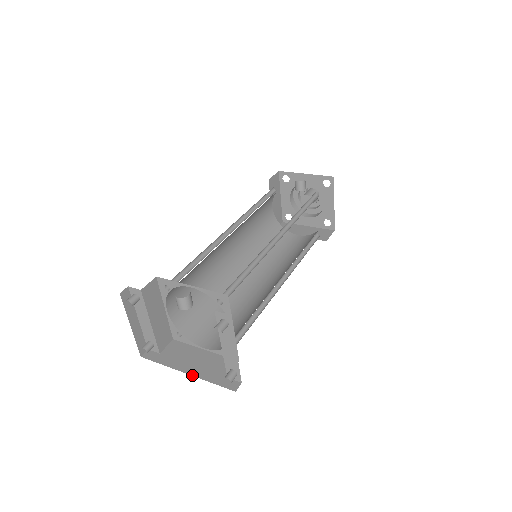
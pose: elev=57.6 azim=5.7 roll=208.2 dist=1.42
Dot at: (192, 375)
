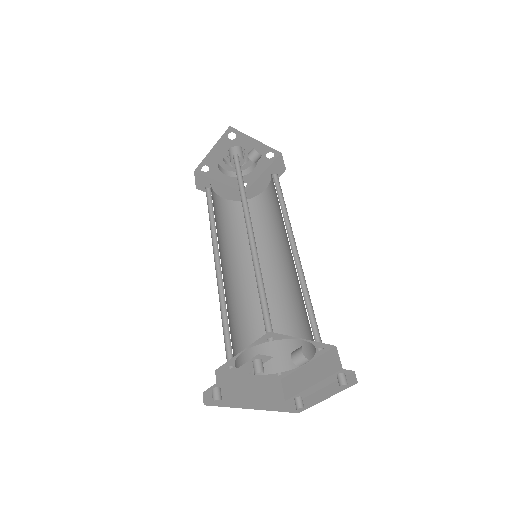
Dot at: occluded
